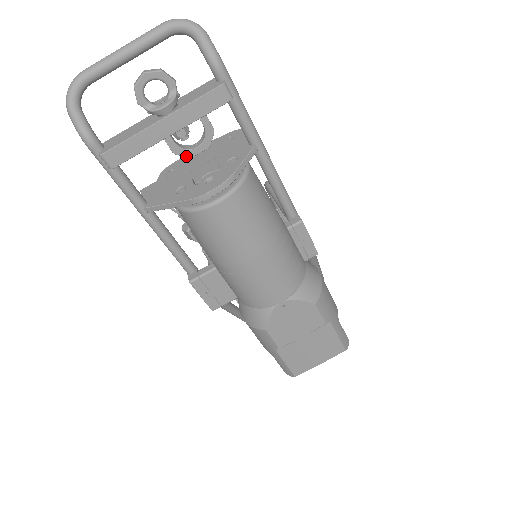
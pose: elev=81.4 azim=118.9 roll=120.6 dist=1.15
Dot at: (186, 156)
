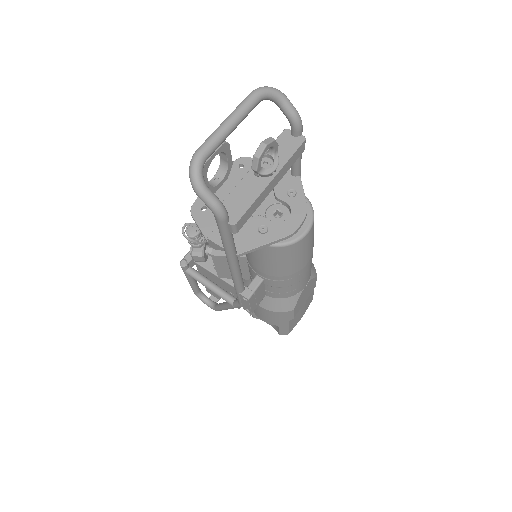
Dot at: (213, 192)
